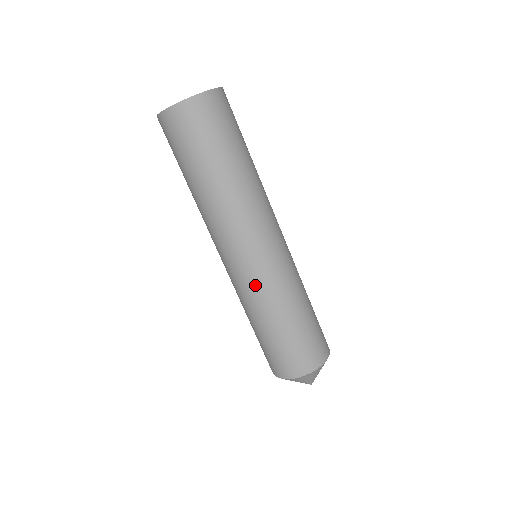
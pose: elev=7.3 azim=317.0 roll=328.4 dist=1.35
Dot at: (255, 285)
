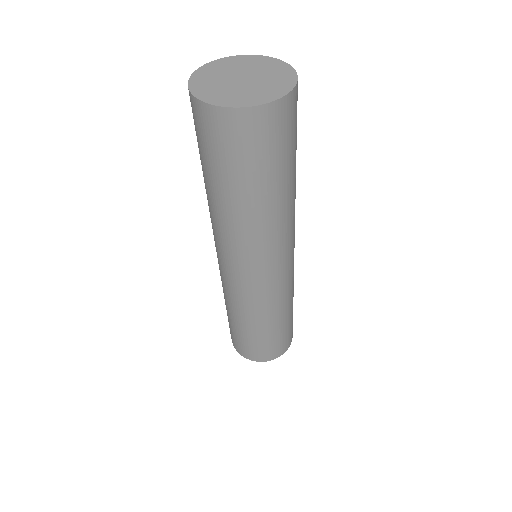
Dot at: (225, 286)
